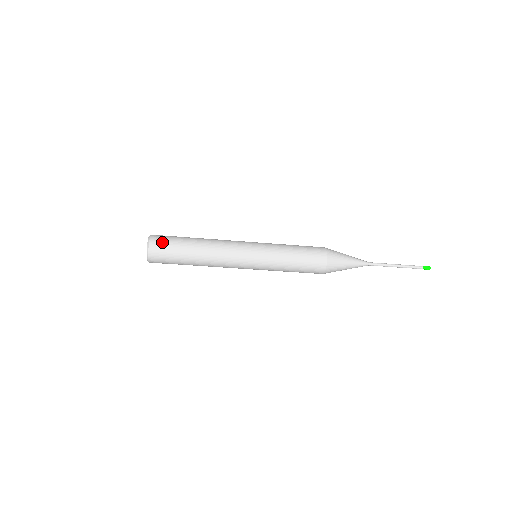
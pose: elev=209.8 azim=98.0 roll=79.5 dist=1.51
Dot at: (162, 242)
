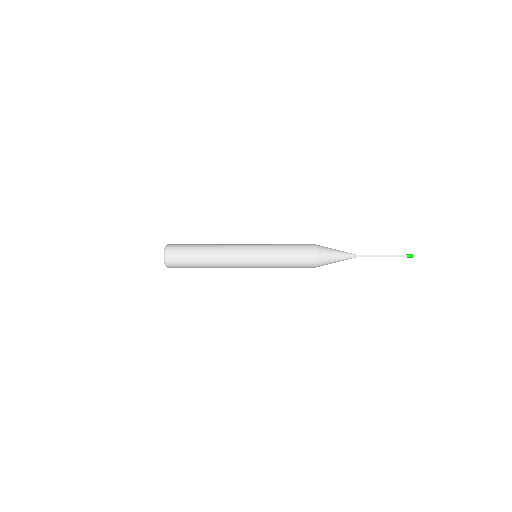
Dot at: (175, 255)
